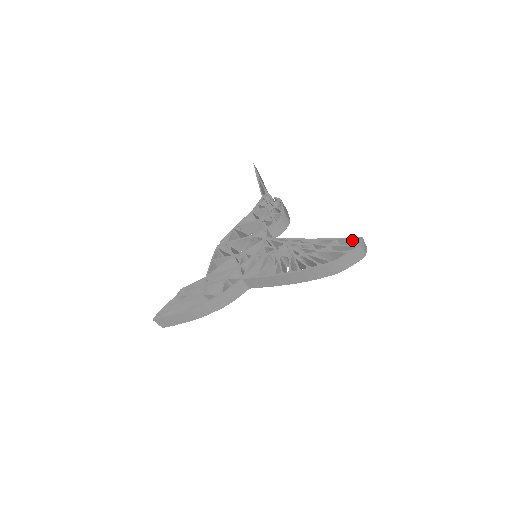
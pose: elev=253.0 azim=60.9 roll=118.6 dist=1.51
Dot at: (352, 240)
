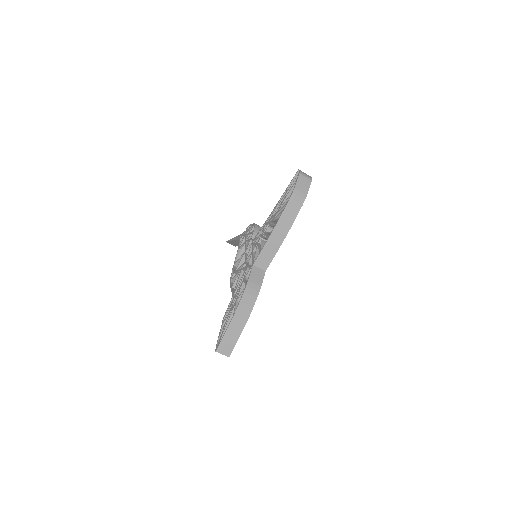
Dot at: occluded
